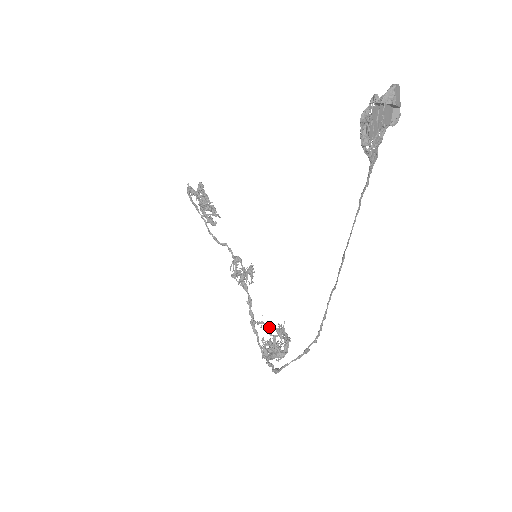
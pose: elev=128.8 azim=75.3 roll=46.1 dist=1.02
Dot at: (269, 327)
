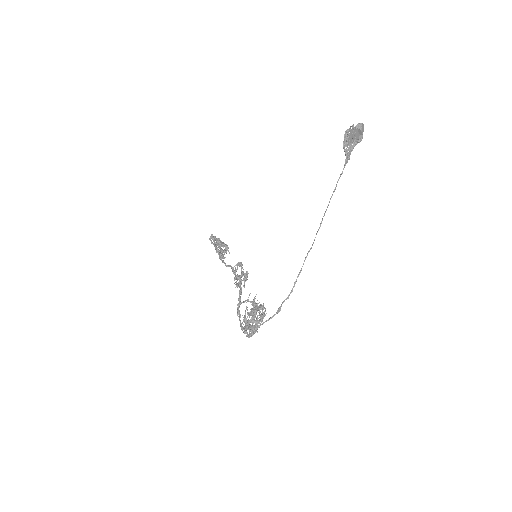
Dot at: occluded
